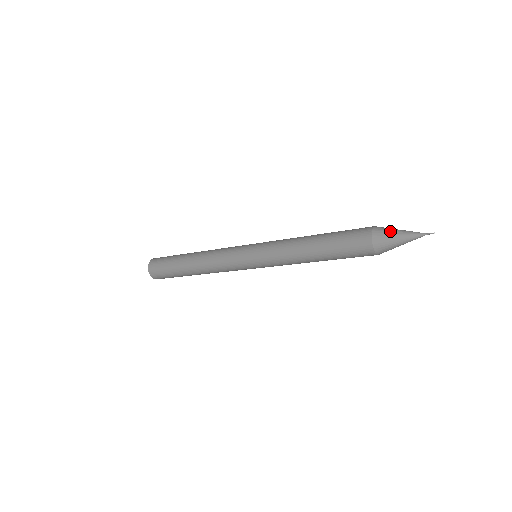
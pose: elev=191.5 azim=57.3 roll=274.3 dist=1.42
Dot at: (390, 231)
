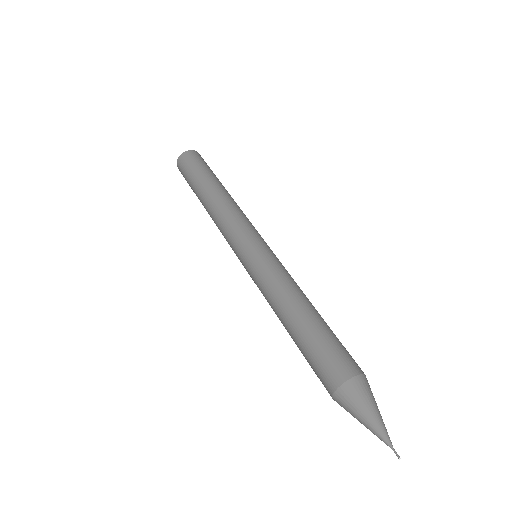
Dot at: (360, 404)
